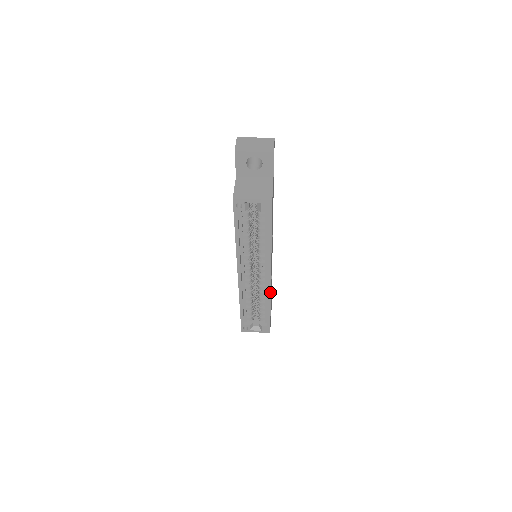
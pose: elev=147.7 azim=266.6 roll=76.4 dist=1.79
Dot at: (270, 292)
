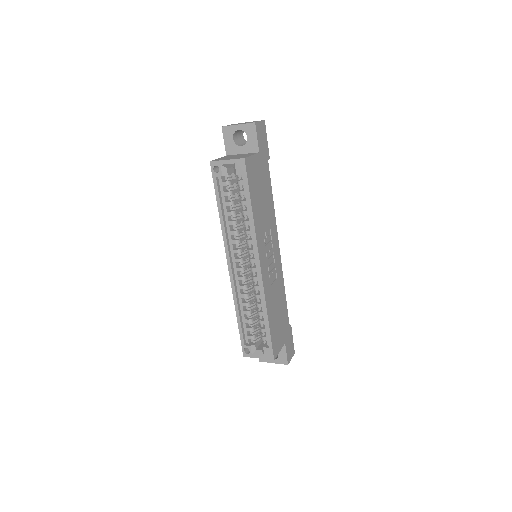
Dot at: (263, 291)
